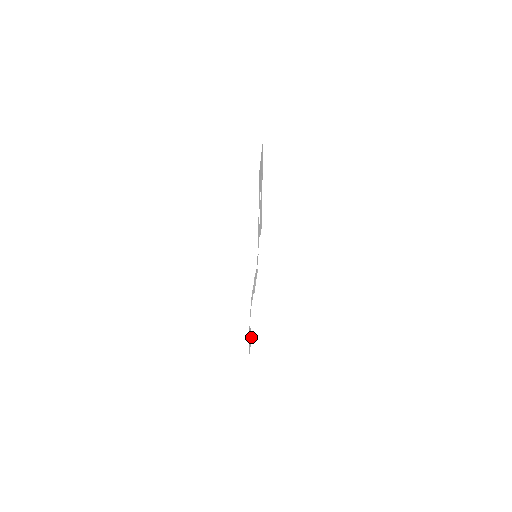
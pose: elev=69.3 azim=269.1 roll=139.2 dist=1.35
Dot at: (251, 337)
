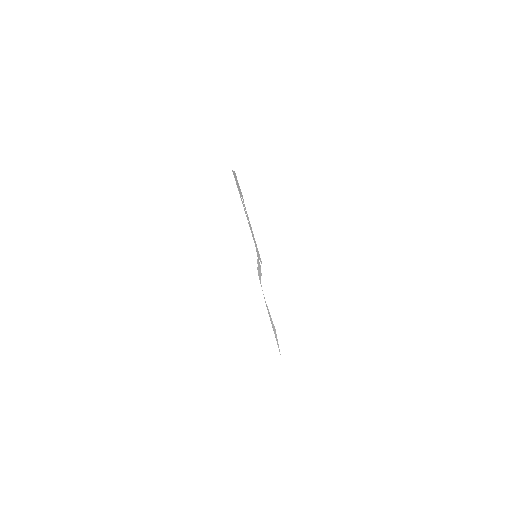
Dot at: (275, 331)
